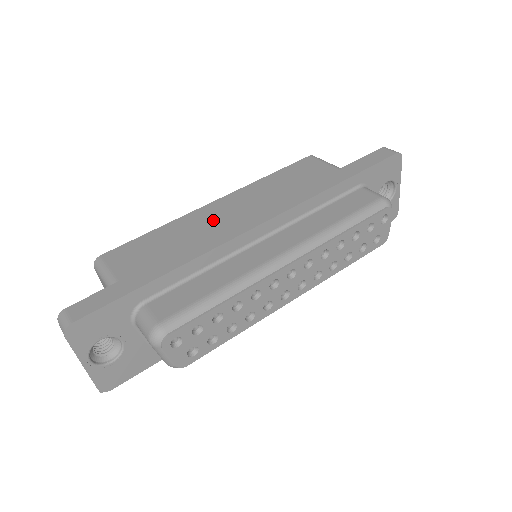
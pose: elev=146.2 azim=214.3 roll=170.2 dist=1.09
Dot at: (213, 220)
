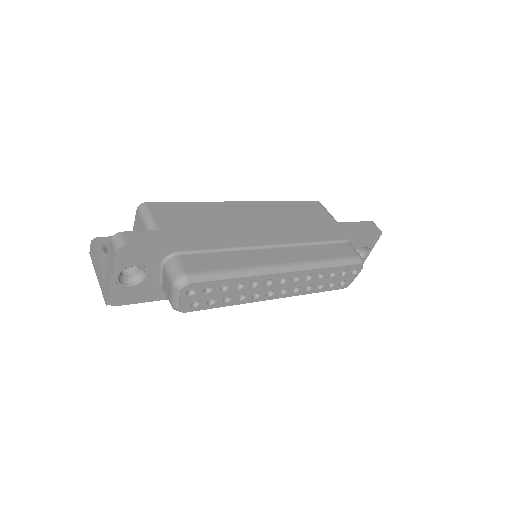
Dot at: (238, 216)
